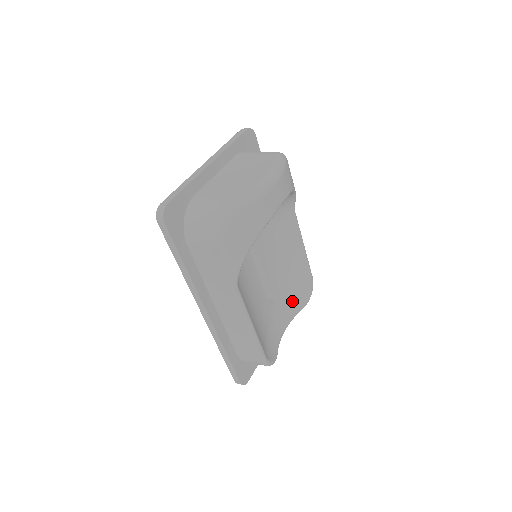
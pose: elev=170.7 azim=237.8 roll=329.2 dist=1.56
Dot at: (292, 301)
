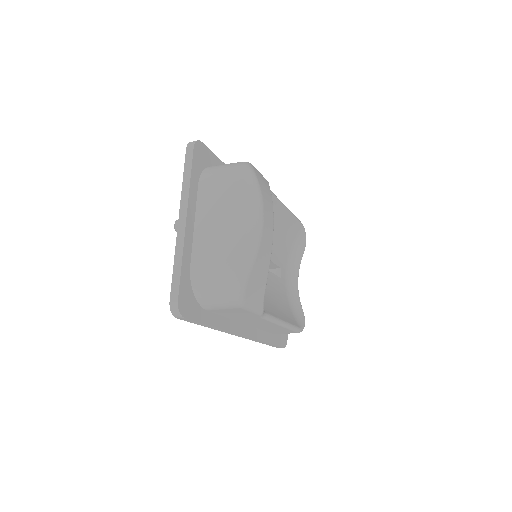
Dot at: (293, 254)
